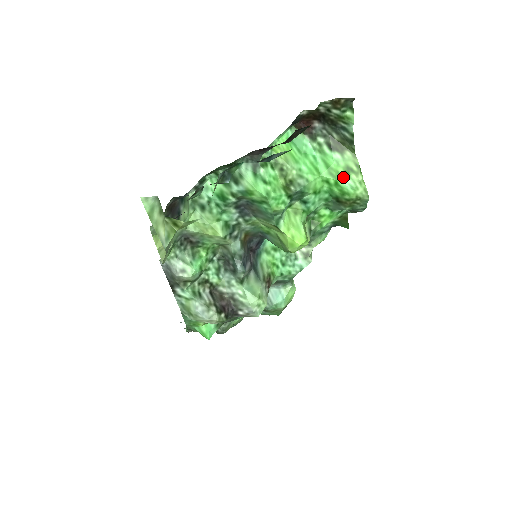
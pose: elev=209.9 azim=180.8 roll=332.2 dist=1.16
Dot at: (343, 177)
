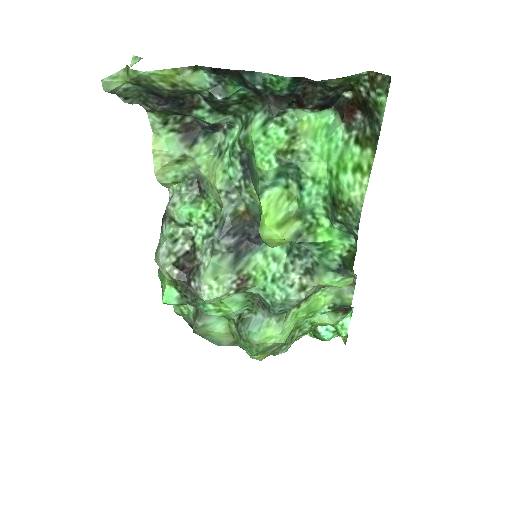
Dot at: (347, 172)
